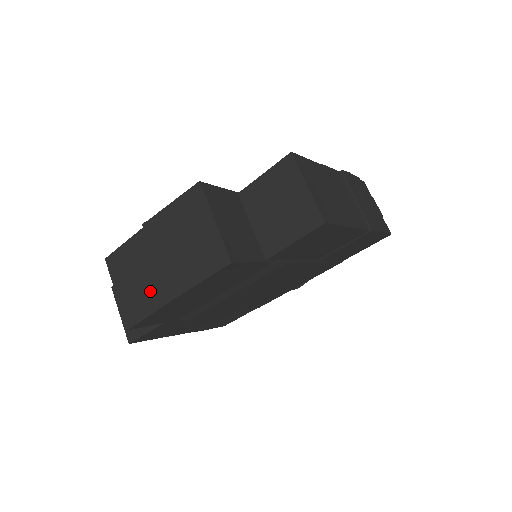
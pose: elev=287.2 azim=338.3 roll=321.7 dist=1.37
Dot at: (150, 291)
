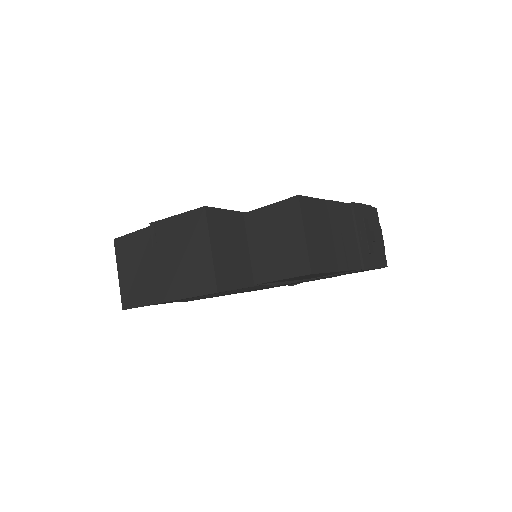
Dot at: (146, 286)
